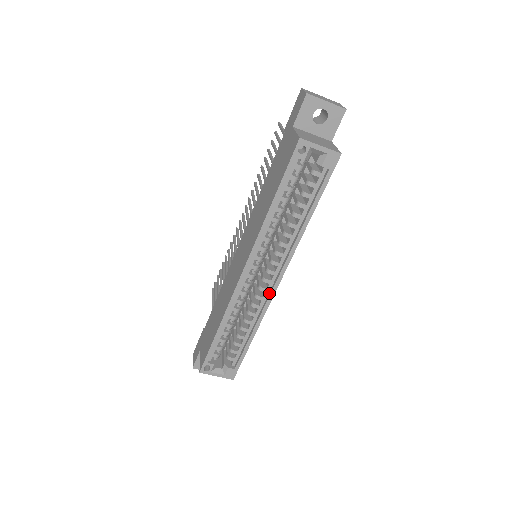
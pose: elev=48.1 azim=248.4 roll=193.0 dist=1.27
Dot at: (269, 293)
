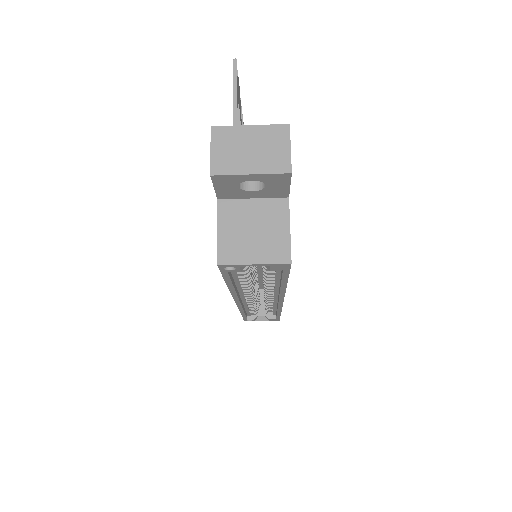
Dot at: occluded
